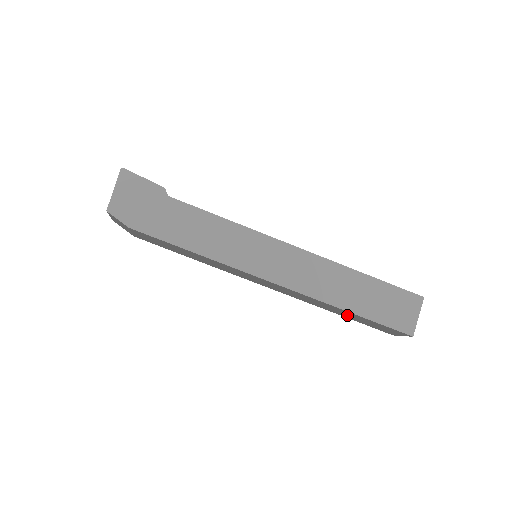
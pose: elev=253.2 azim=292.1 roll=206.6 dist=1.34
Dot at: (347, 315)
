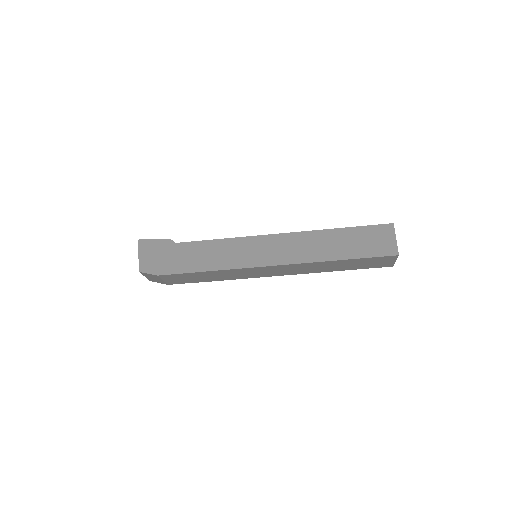
Dot at: (344, 266)
